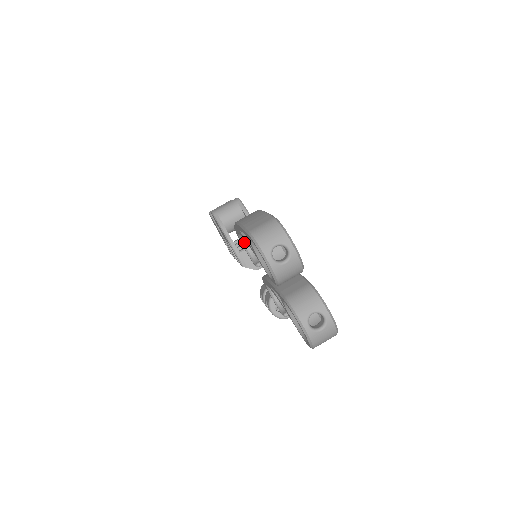
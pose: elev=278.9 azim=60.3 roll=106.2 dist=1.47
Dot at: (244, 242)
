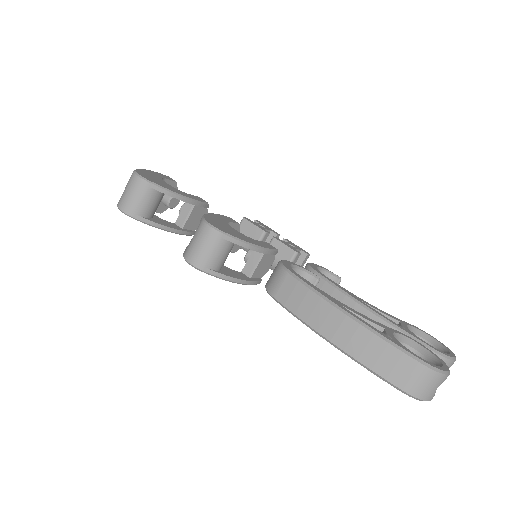
Dot at: occluded
